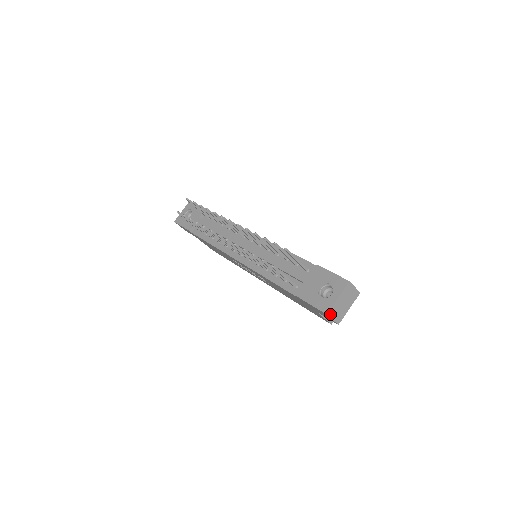
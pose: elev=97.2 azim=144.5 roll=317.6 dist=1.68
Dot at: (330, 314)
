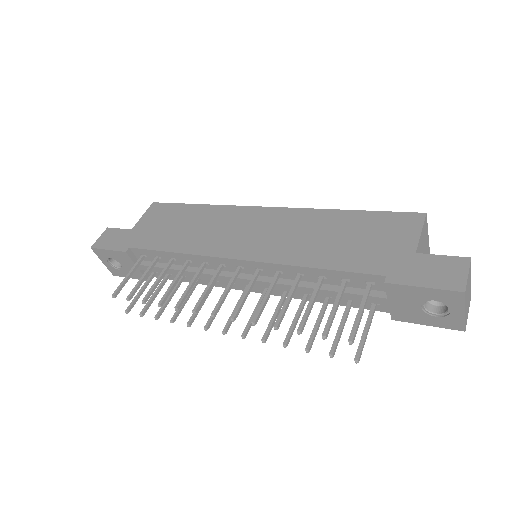
Dot at: (466, 323)
